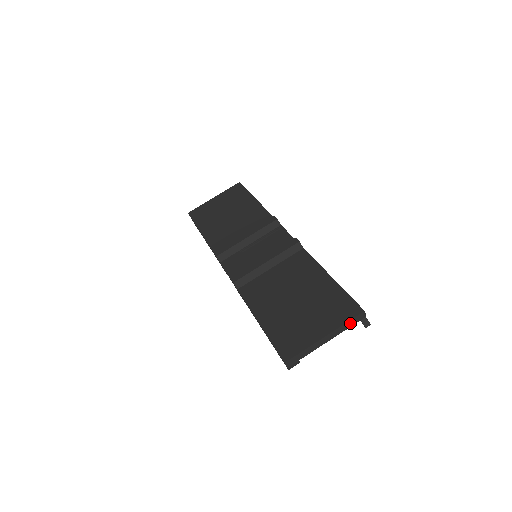
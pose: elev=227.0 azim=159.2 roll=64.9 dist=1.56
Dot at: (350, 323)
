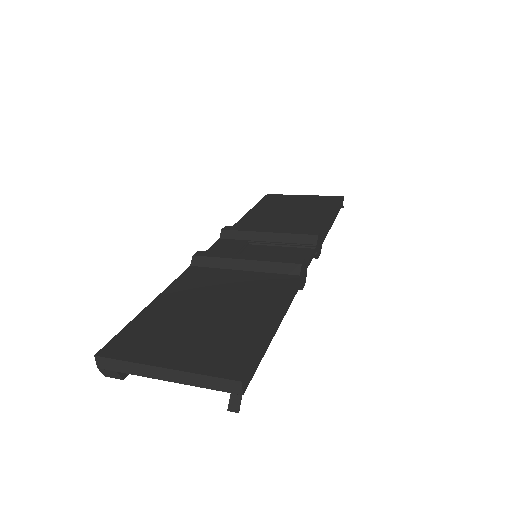
Dot at: (211, 382)
